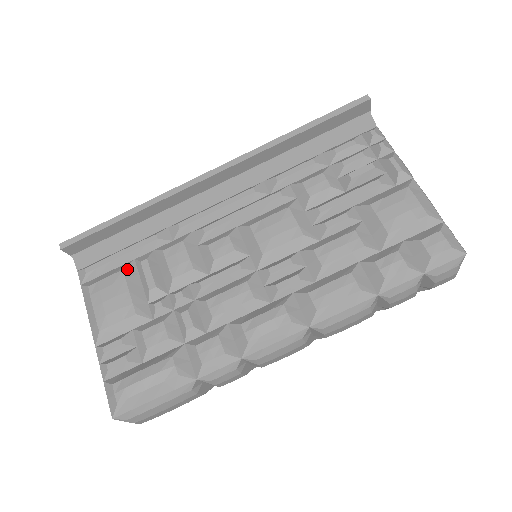
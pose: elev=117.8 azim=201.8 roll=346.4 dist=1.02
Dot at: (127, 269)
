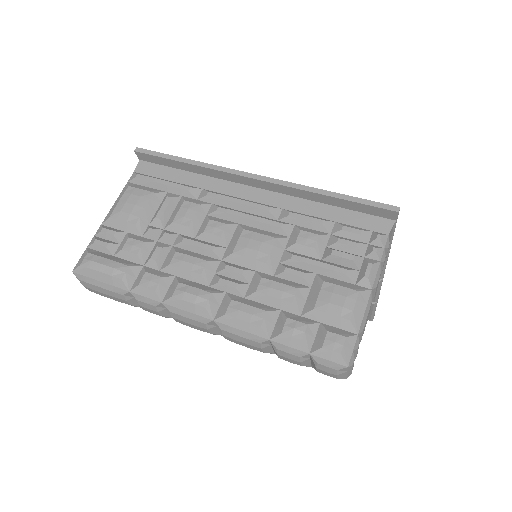
Dot at: (157, 194)
